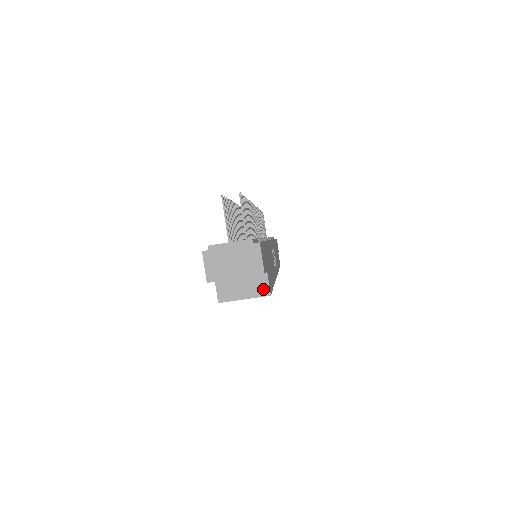
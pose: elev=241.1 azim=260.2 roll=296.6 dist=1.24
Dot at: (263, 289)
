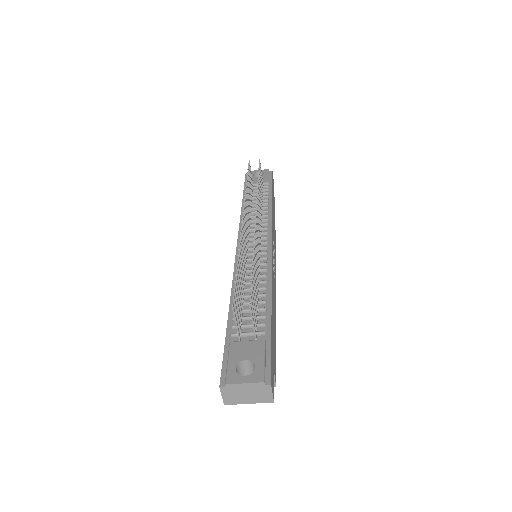
Dot at: occluded
